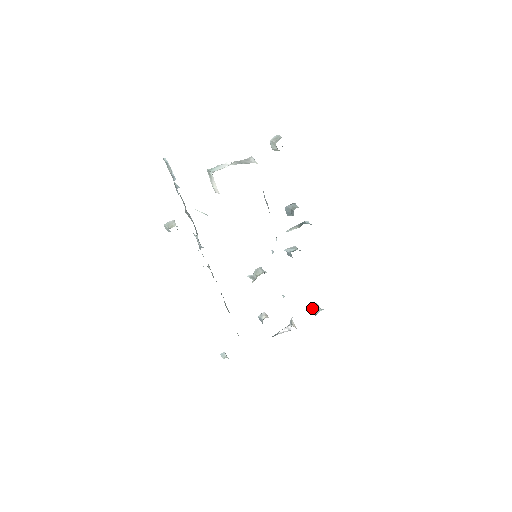
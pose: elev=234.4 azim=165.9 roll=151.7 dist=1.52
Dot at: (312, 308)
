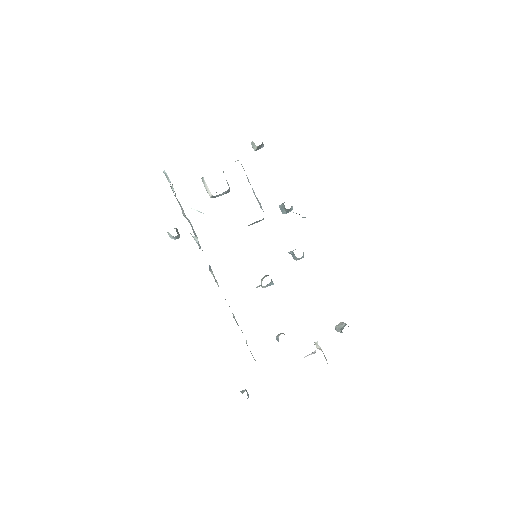
Dot at: (338, 326)
